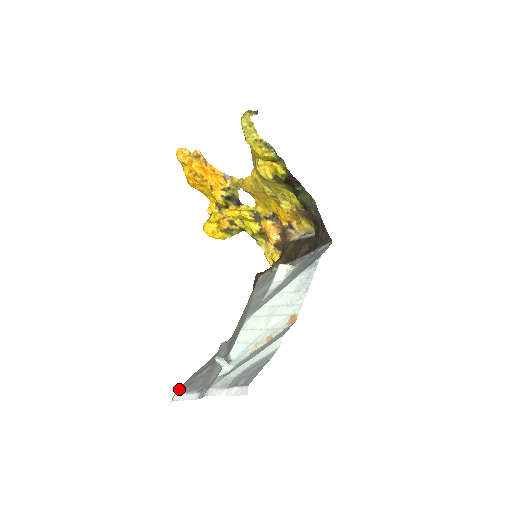
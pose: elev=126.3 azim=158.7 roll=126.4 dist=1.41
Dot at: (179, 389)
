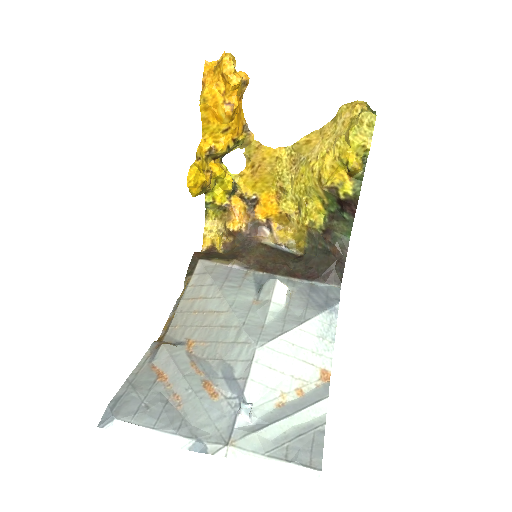
Dot at: (119, 410)
